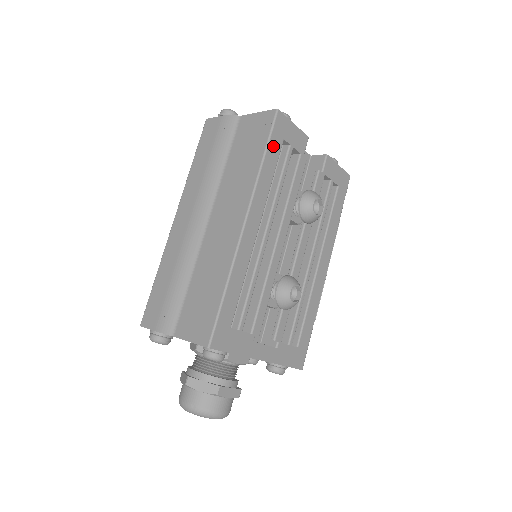
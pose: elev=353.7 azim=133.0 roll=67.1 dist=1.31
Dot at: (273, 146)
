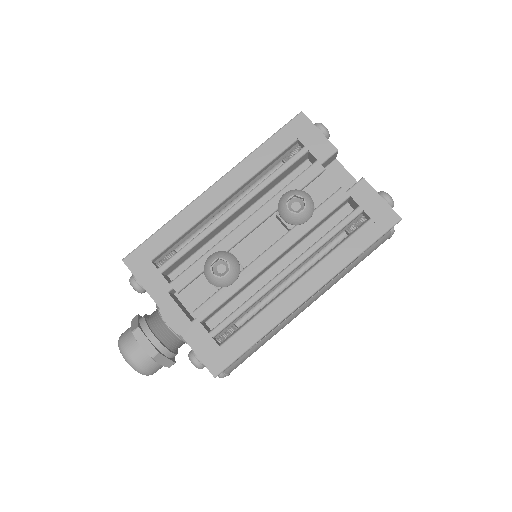
Dot at: (280, 139)
